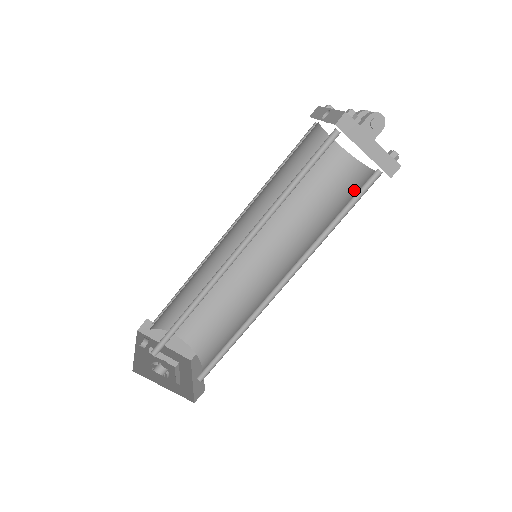
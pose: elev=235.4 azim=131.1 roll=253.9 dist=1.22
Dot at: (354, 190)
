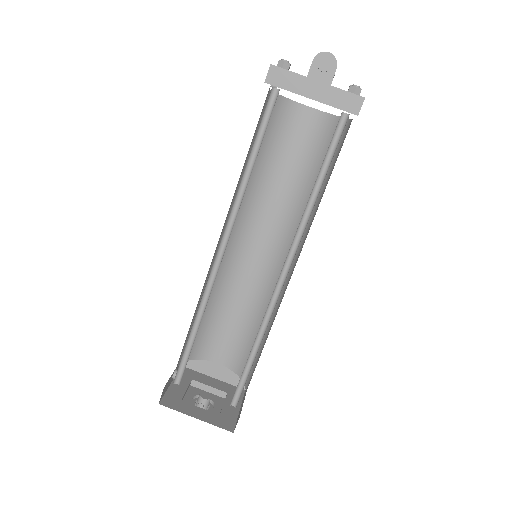
Dot at: (340, 150)
